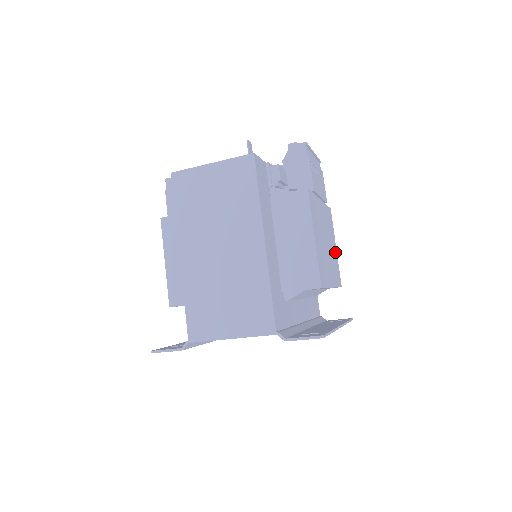
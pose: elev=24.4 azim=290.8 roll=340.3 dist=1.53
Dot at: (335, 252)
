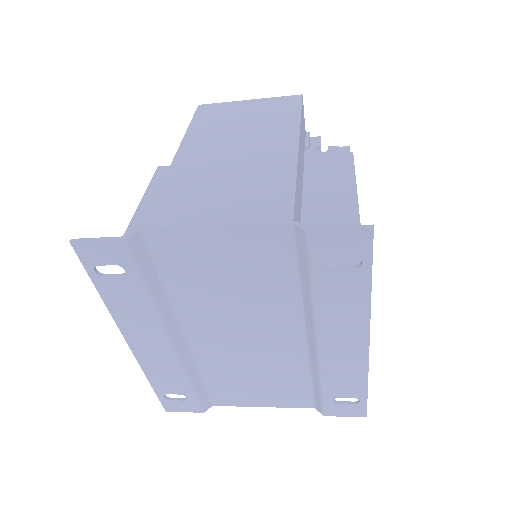
Dot at: occluded
